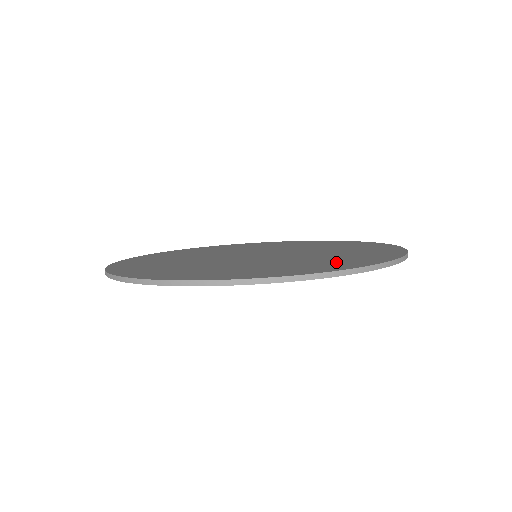
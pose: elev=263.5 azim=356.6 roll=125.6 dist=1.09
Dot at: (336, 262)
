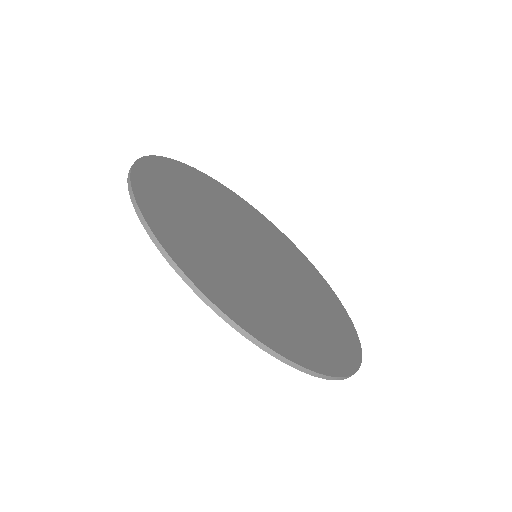
Dot at: (336, 338)
